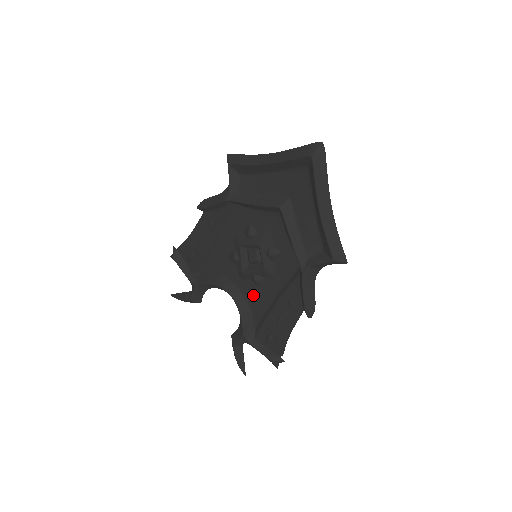
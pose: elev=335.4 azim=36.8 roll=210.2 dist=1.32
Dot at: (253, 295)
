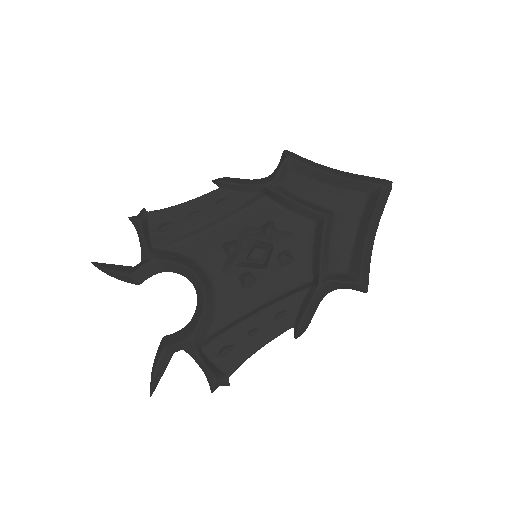
Dot at: (230, 295)
